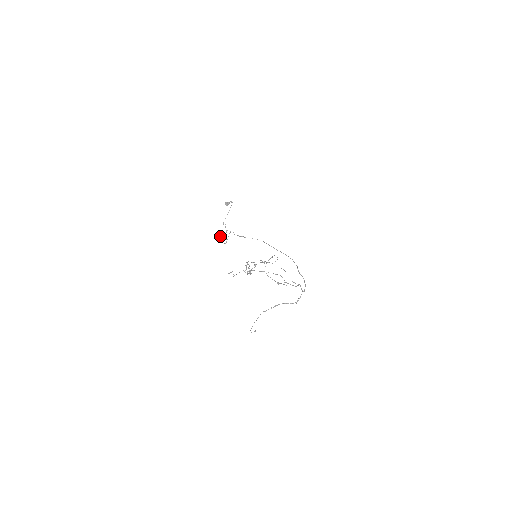
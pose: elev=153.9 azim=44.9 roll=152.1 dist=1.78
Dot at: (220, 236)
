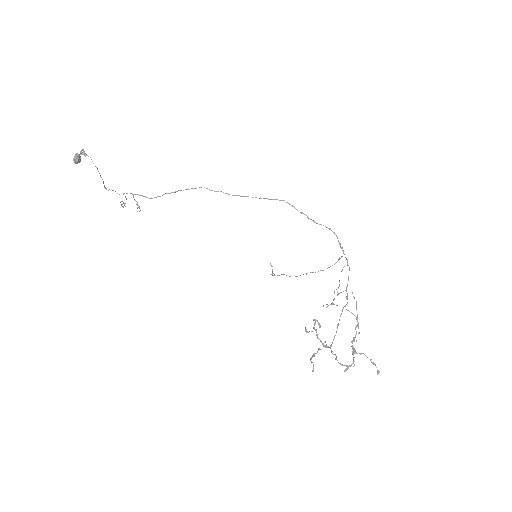
Dot at: occluded
